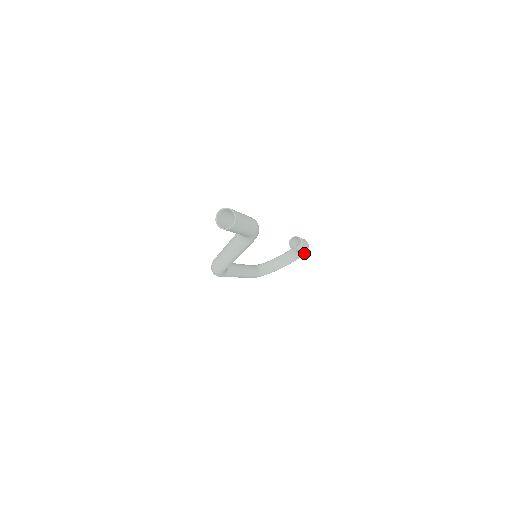
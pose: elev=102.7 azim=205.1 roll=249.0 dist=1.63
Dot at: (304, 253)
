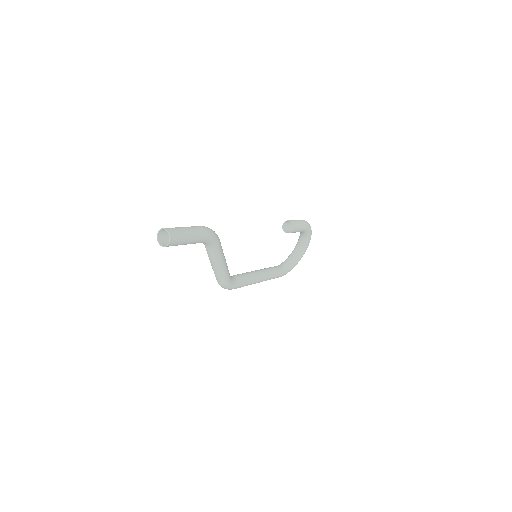
Dot at: (309, 231)
